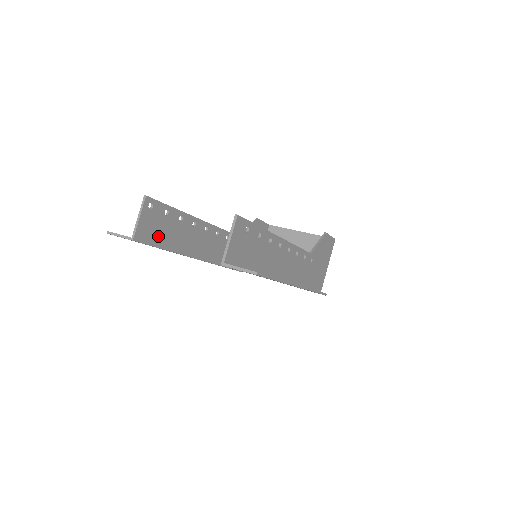
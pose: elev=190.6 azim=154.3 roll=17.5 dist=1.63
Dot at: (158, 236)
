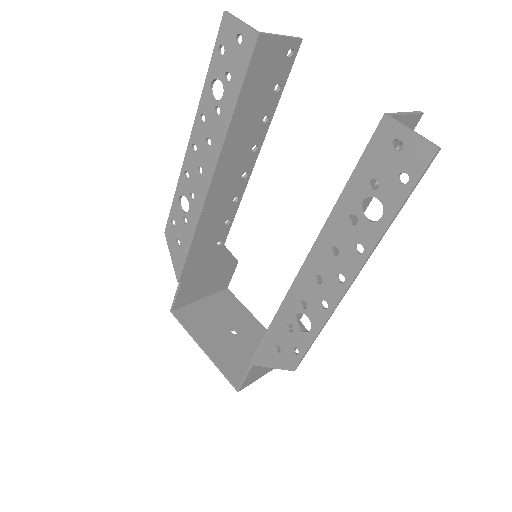
Dot at: (254, 84)
